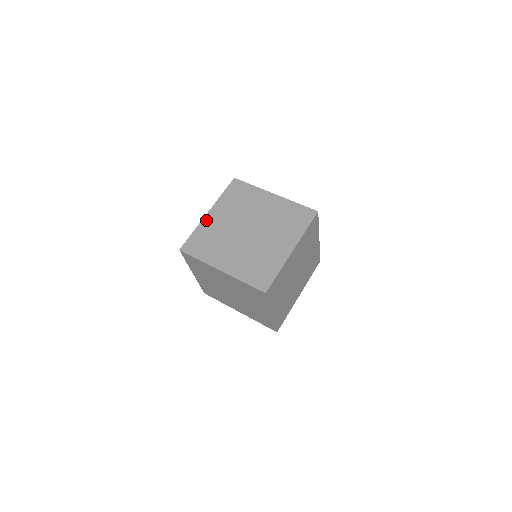
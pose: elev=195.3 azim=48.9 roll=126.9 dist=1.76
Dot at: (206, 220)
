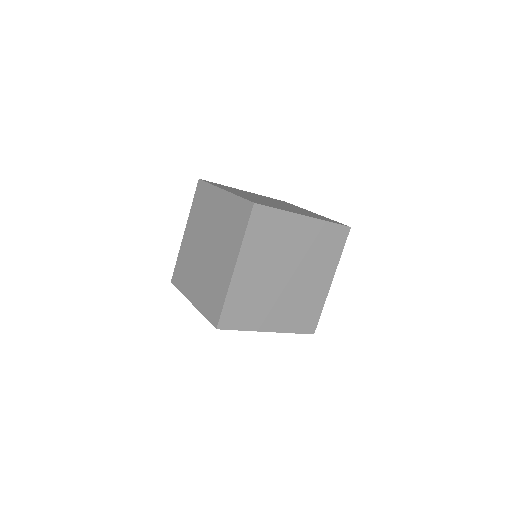
Dot at: (236, 280)
